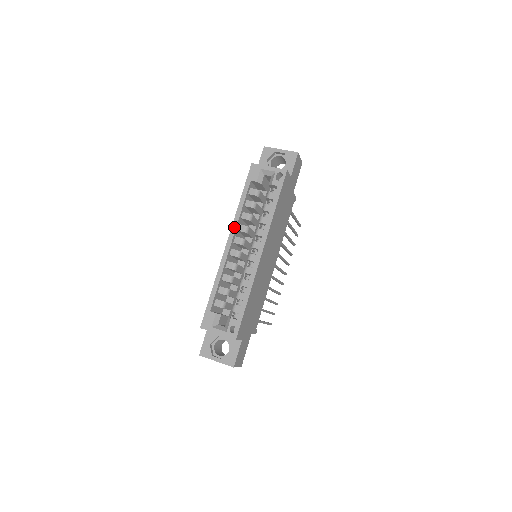
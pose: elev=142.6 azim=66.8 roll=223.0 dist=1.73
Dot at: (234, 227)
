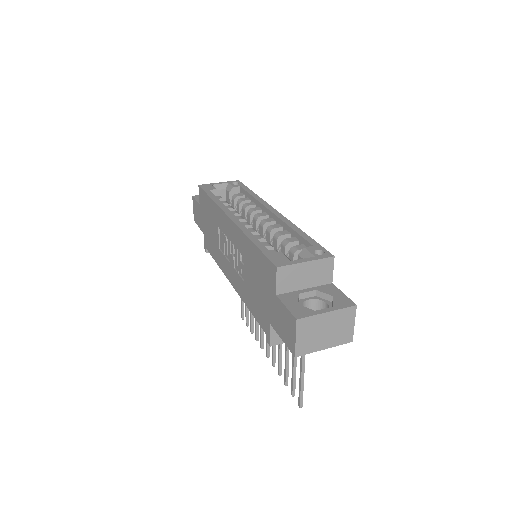
Dot at: (225, 209)
